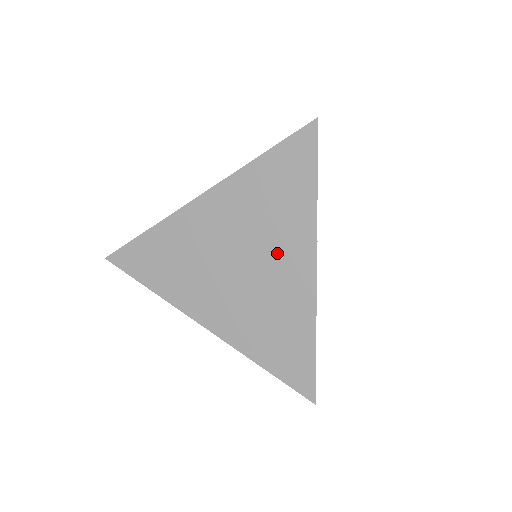
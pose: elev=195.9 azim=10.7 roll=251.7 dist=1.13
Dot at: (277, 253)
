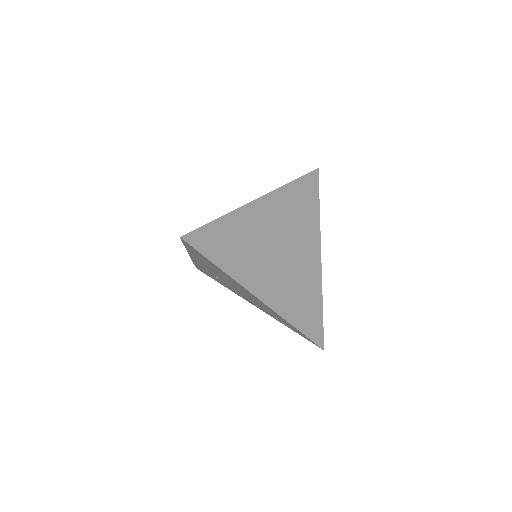
Dot at: (302, 245)
